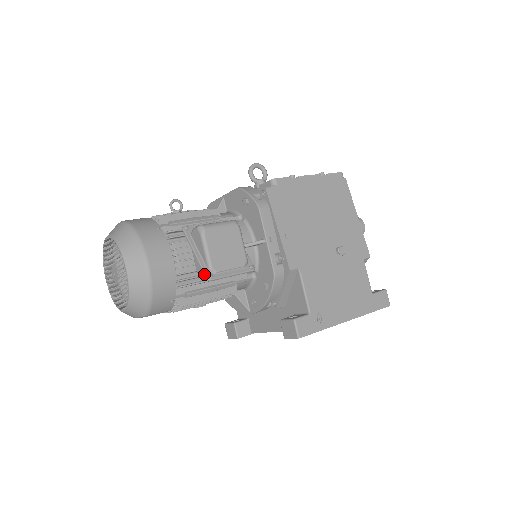
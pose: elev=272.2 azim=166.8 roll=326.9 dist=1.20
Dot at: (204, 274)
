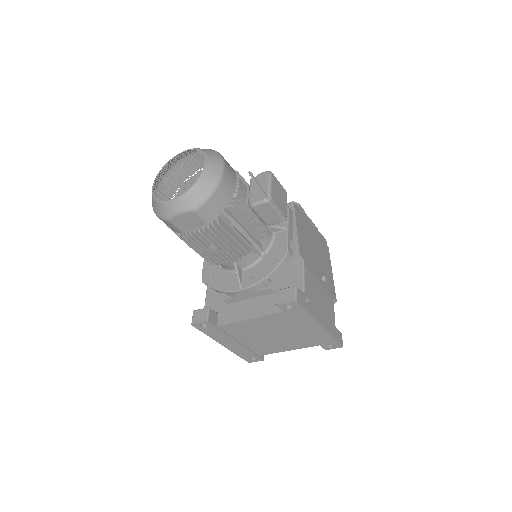
Dot at: (265, 195)
